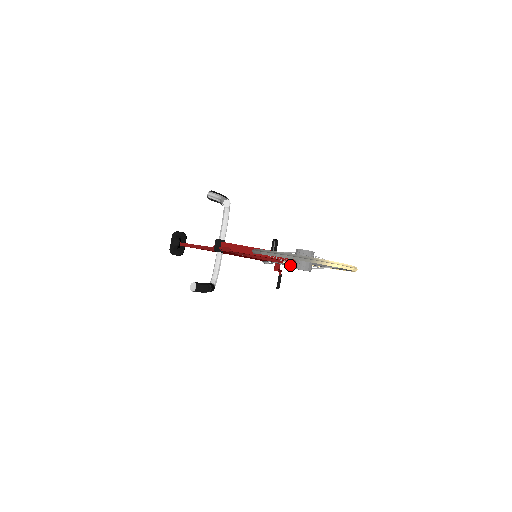
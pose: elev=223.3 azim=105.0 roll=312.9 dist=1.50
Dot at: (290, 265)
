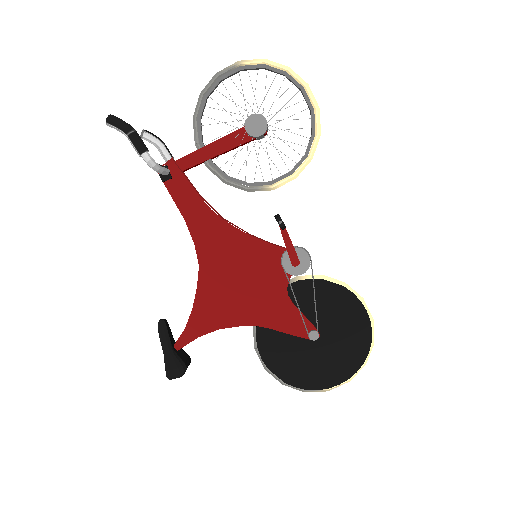
Dot at: (366, 347)
